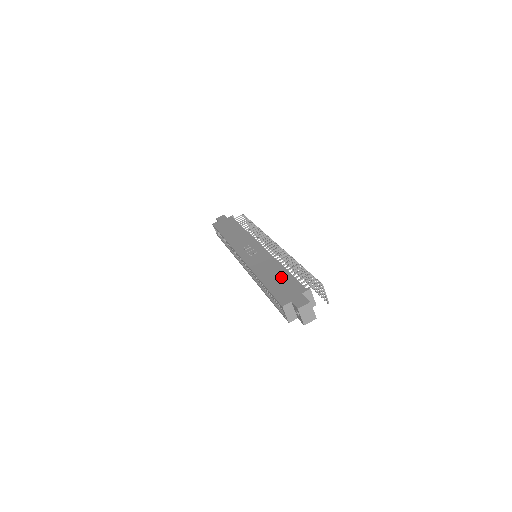
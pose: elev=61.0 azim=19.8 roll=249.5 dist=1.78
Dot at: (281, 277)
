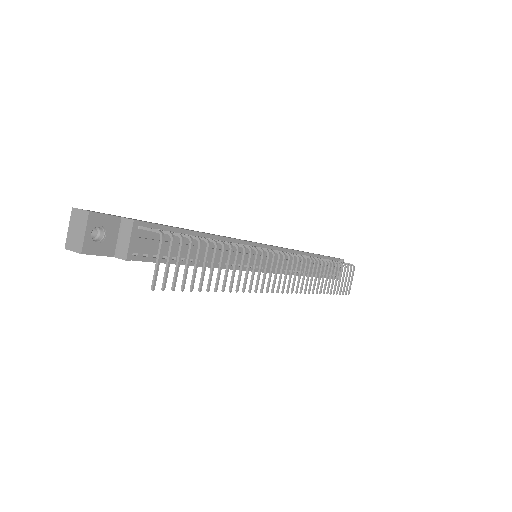
Dot at: occluded
